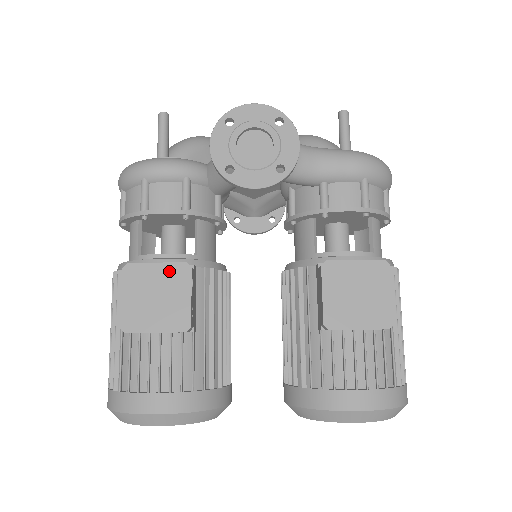
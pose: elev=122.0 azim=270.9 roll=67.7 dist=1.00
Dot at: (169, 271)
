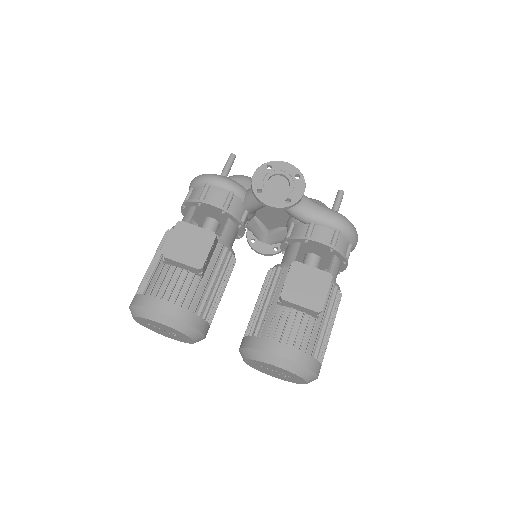
Dot at: (203, 233)
